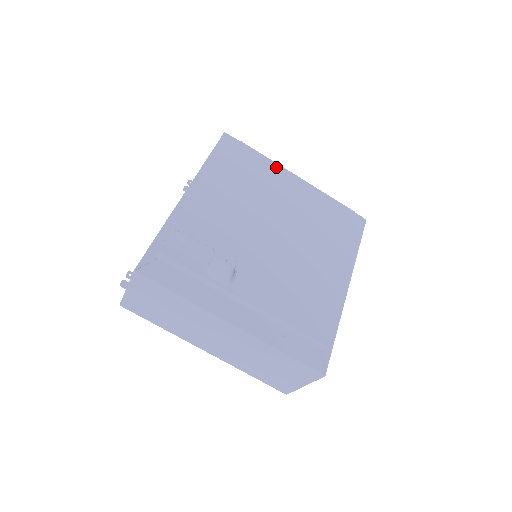
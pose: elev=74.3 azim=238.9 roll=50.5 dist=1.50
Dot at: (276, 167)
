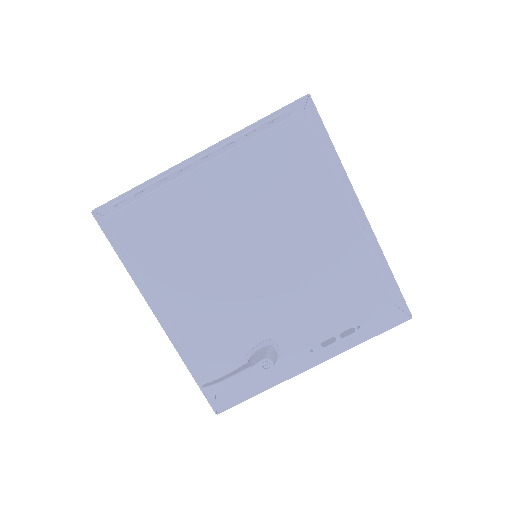
Dot at: (174, 188)
